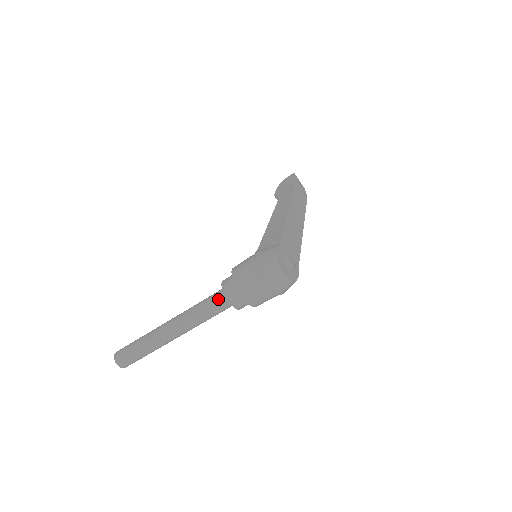
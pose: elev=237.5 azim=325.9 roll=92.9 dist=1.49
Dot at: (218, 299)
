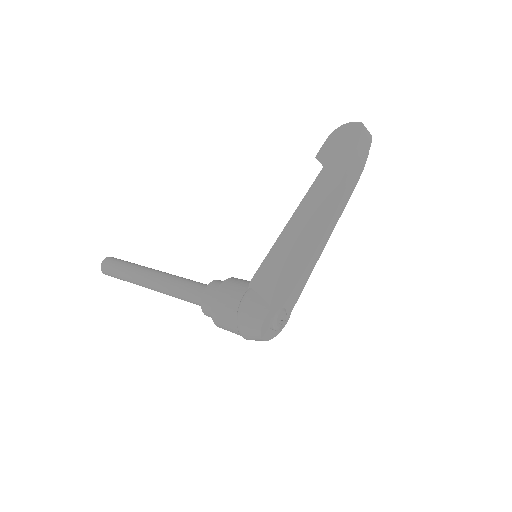
Dot at: (197, 302)
